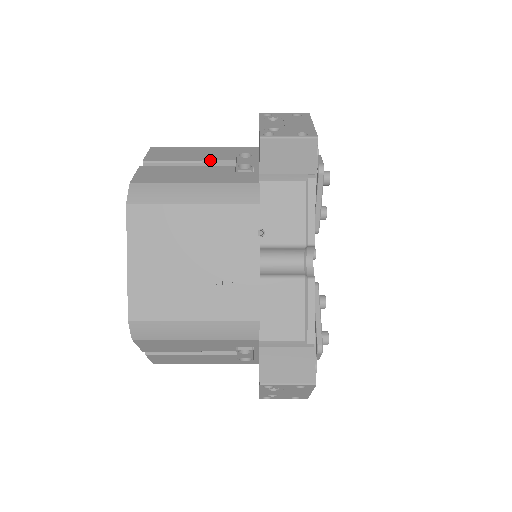
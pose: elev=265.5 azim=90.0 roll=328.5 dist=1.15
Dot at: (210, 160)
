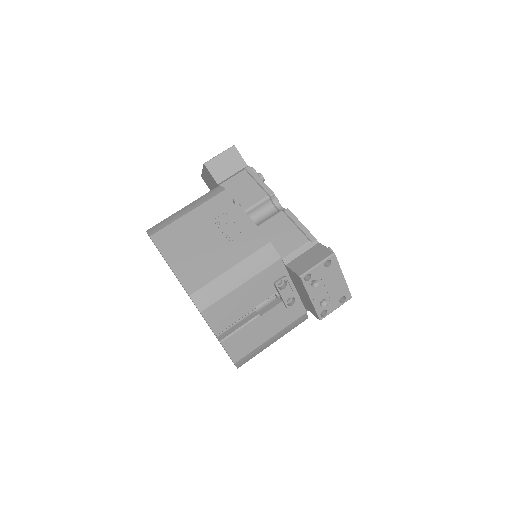
Dot at: occluded
